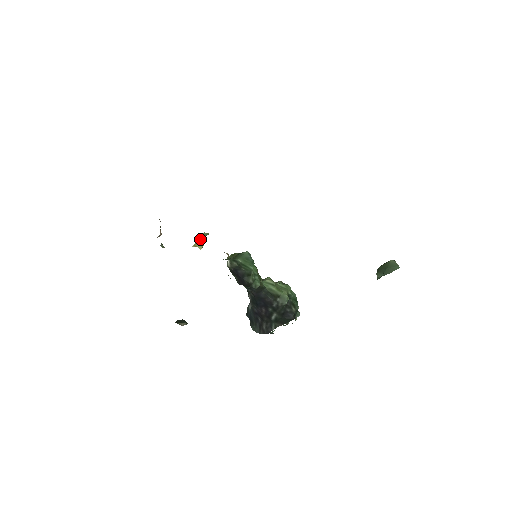
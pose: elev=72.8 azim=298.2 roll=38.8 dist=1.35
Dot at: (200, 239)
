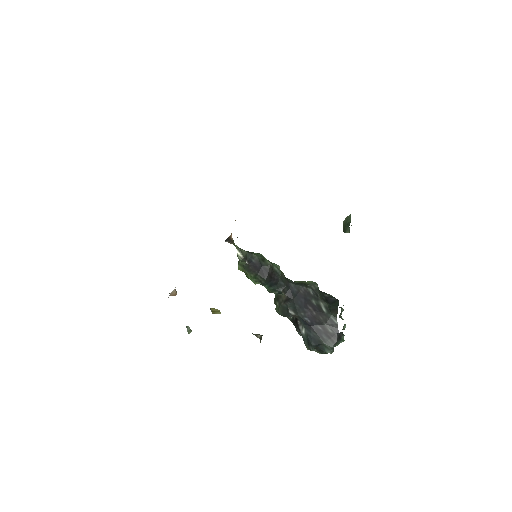
Dot at: (213, 309)
